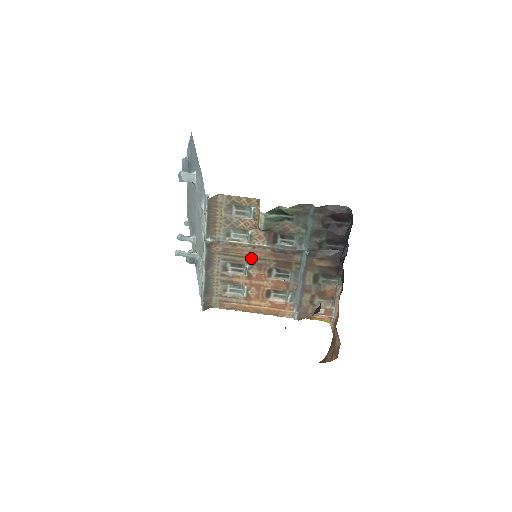
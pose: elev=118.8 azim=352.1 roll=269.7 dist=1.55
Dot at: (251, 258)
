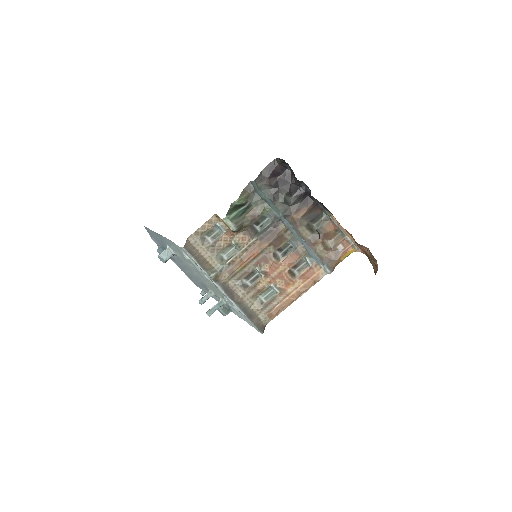
Dot at: (253, 260)
